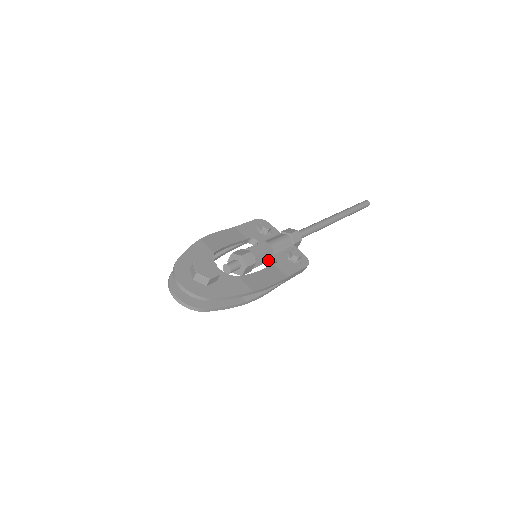
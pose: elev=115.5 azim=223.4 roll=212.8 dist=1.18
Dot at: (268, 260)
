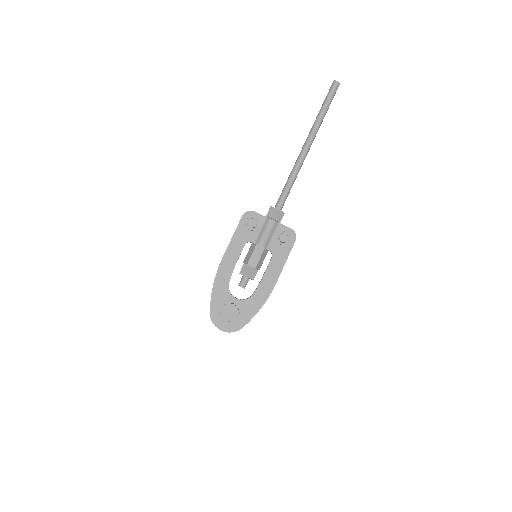
Dot at: occluded
